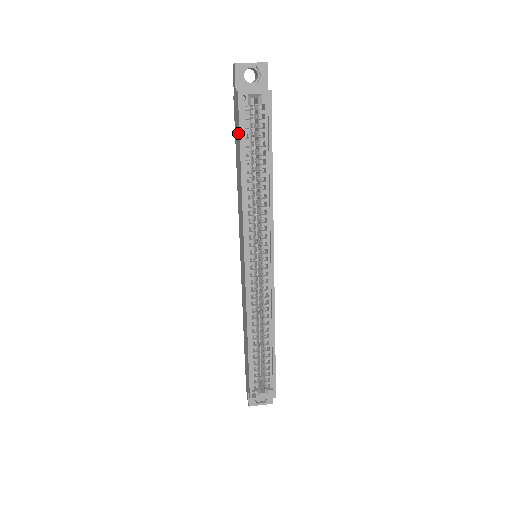
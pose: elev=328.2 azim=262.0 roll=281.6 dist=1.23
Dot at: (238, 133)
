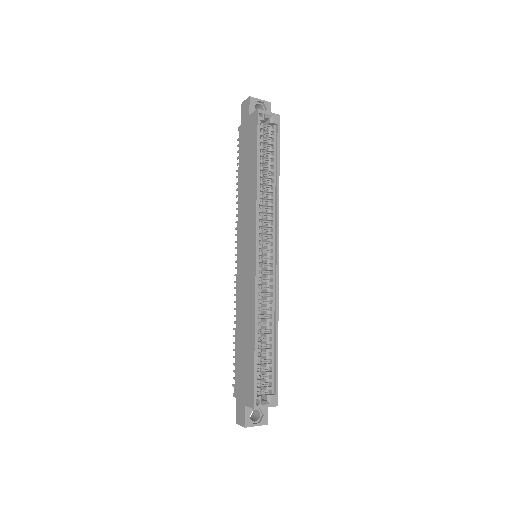
Dot at: (253, 142)
